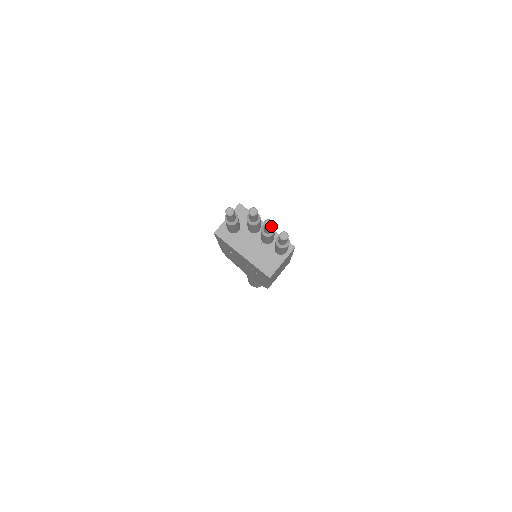
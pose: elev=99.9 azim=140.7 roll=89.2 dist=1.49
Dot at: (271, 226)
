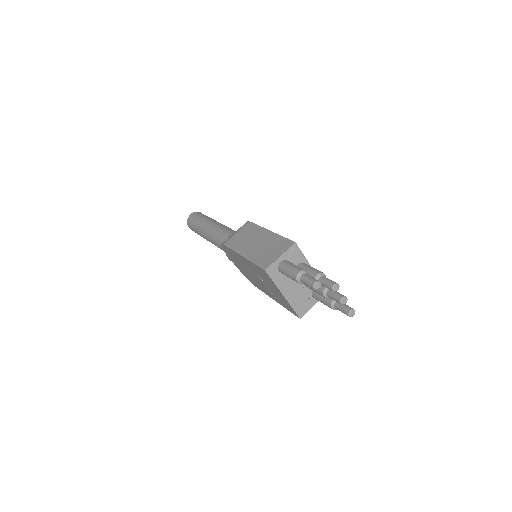
Dot at: (345, 303)
